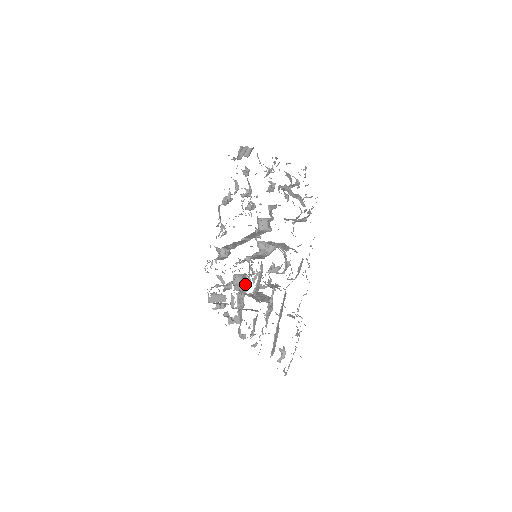
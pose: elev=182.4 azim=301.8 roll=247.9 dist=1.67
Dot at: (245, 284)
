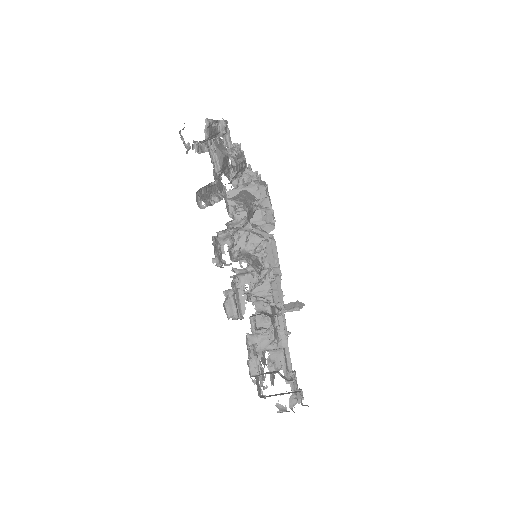
Dot at: occluded
